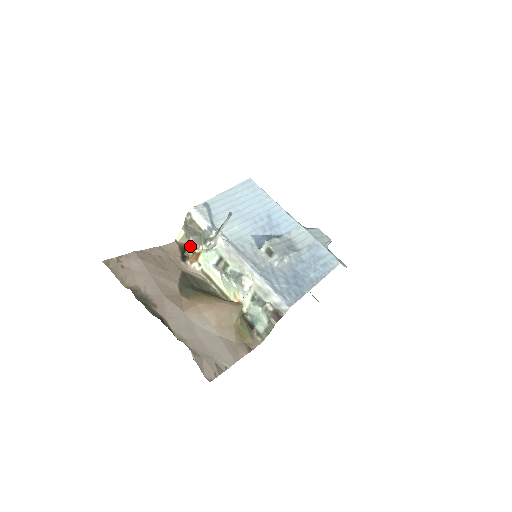
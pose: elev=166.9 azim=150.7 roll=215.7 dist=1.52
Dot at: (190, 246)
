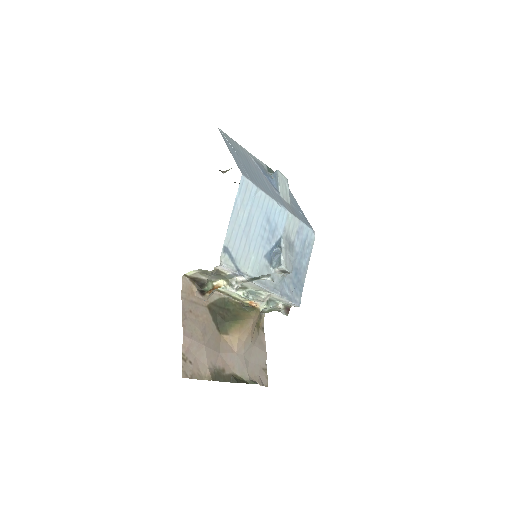
Dot at: (208, 282)
